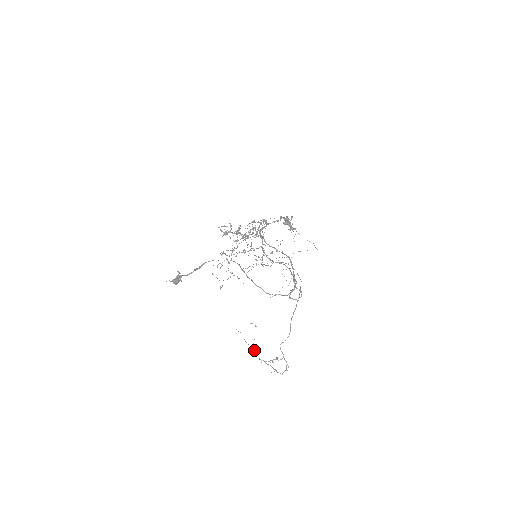
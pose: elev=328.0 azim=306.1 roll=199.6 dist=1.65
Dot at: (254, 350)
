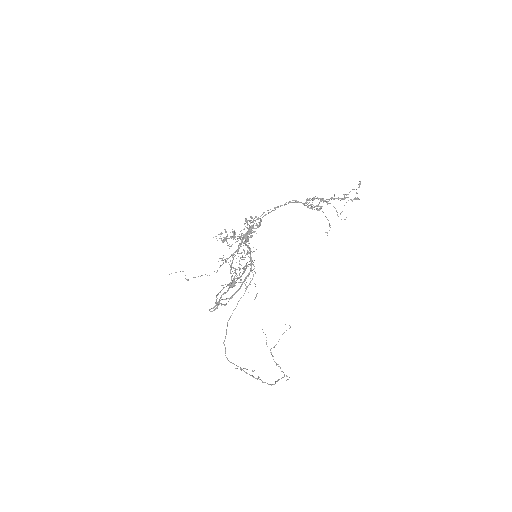
Dot at: (271, 354)
